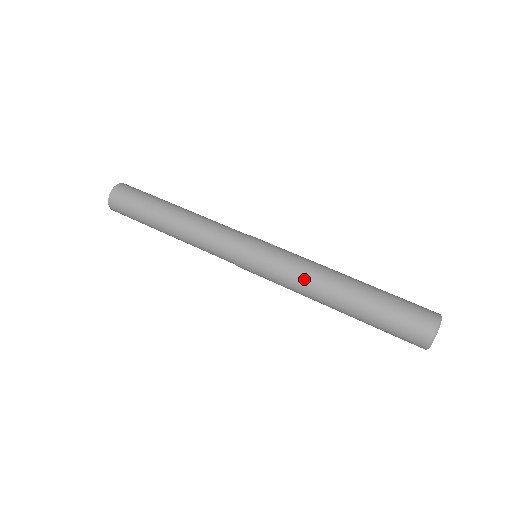
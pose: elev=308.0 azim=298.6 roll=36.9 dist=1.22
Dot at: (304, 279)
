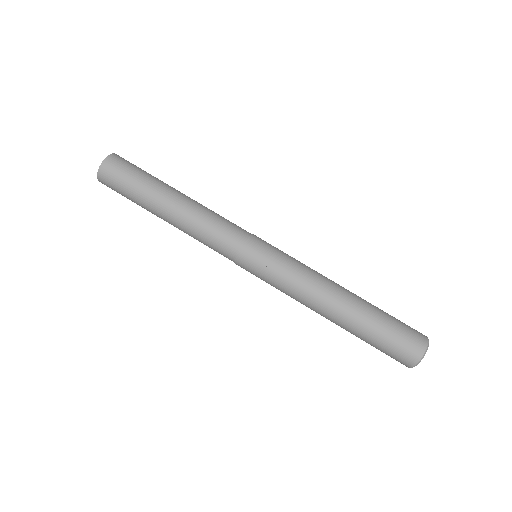
Dot at: occluded
